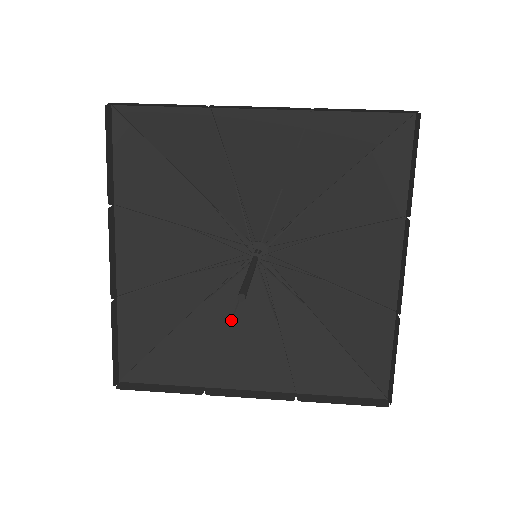
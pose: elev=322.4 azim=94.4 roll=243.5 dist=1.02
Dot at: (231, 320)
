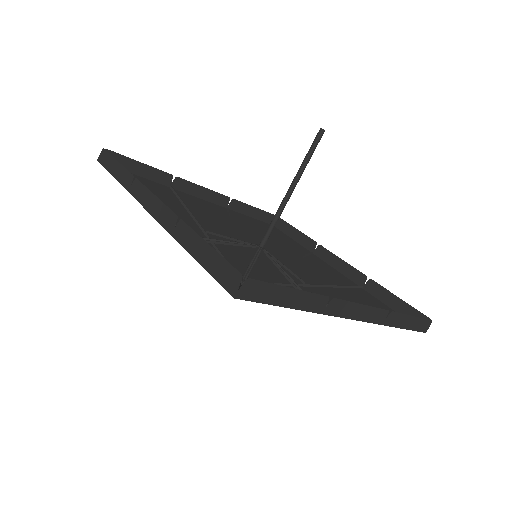
Dot at: occluded
